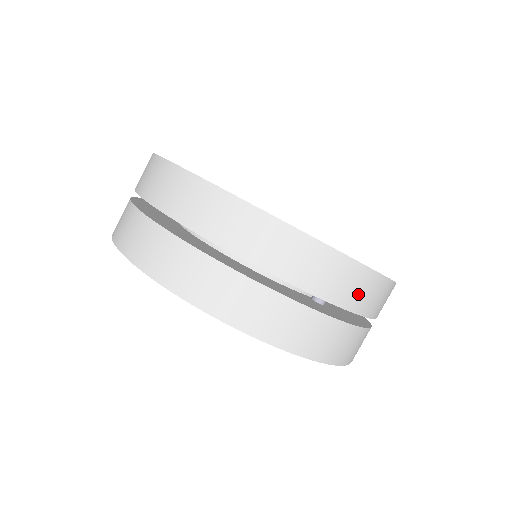
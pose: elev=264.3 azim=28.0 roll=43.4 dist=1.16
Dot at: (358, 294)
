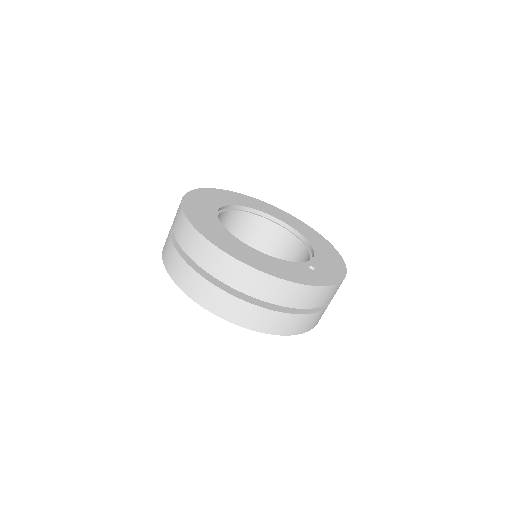
Dot at: (320, 299)
